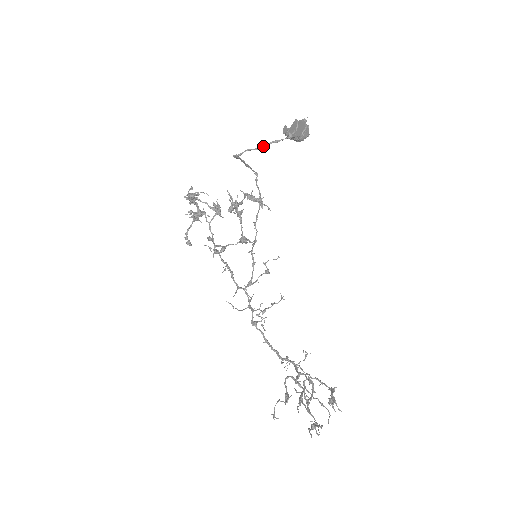
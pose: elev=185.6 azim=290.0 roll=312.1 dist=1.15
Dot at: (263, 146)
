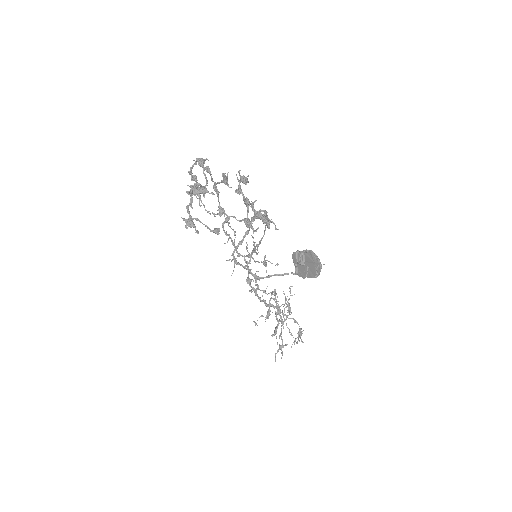
Dot at: occluded
